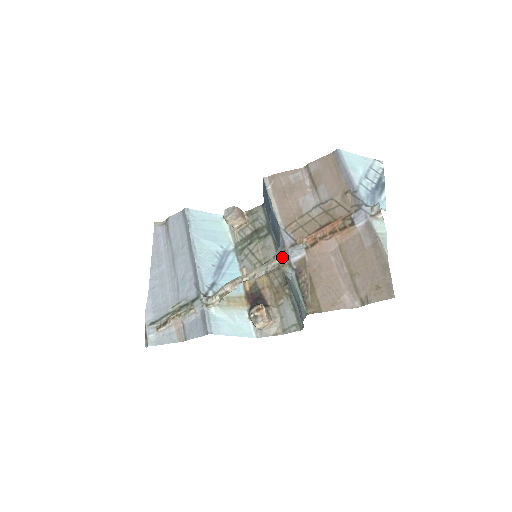
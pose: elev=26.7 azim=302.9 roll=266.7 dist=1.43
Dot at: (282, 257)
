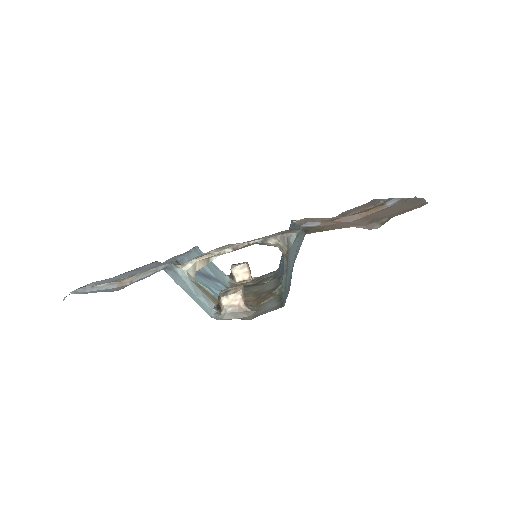
Dot at: (291, 230)
